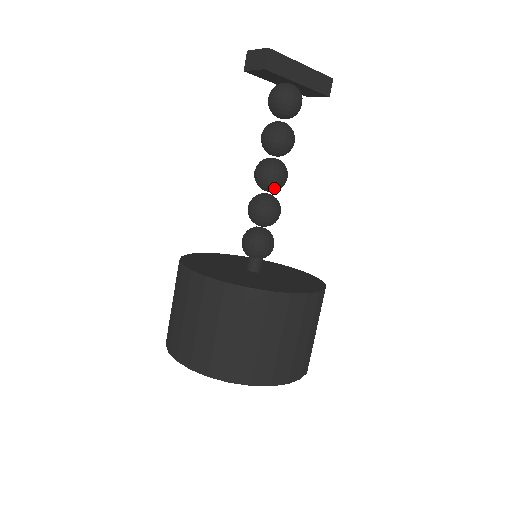
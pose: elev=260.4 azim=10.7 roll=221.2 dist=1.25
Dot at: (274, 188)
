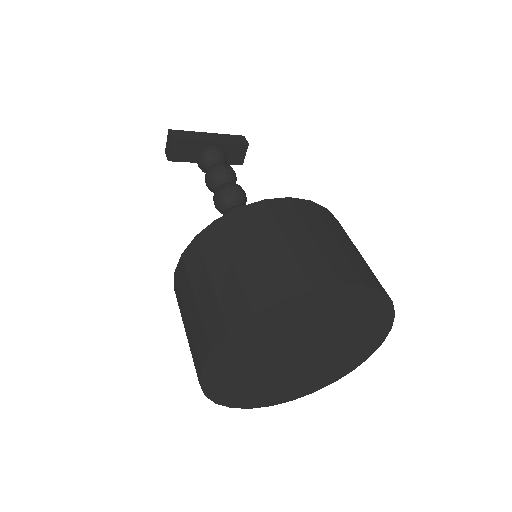
Dot at: (234, 198)
